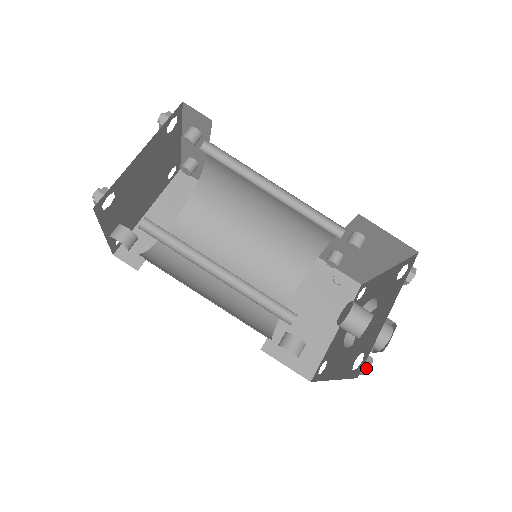
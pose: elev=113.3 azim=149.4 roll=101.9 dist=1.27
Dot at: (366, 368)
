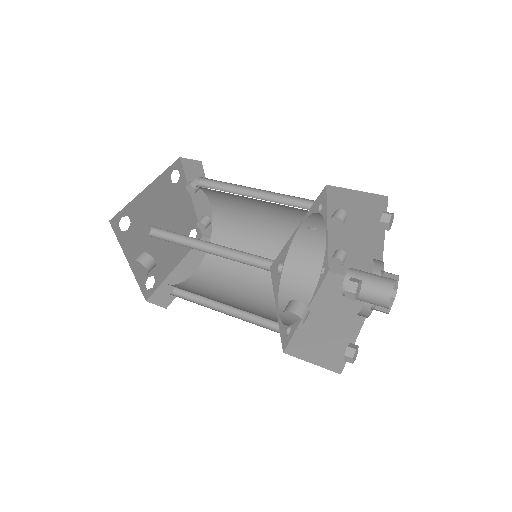
Dot at: (354, 286)
